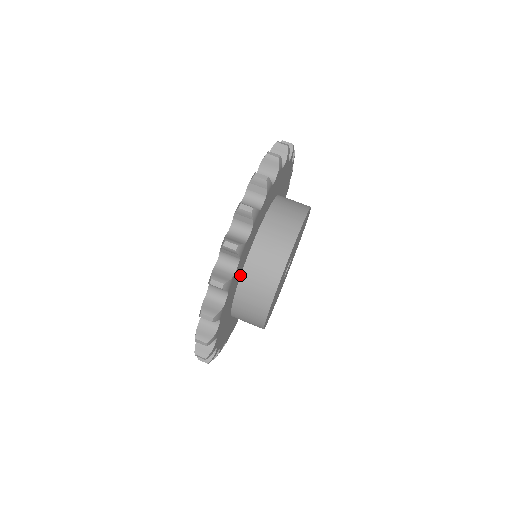
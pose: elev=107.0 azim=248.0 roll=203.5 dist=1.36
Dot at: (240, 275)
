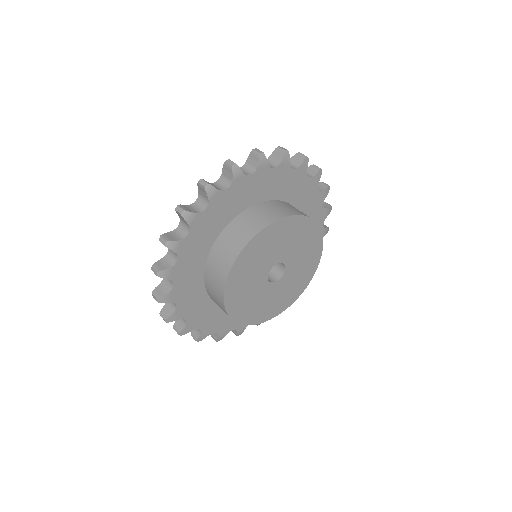
Dot at: (217, 237)
